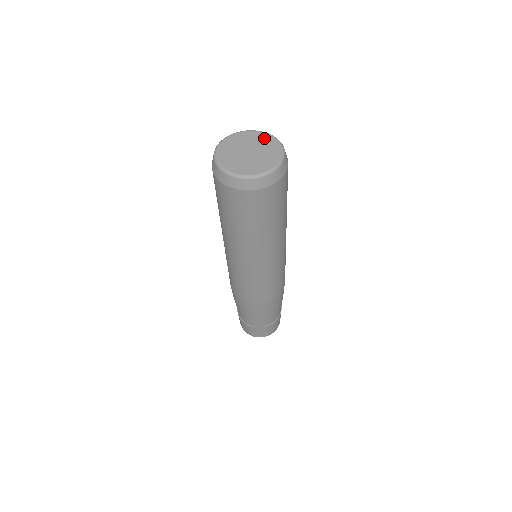
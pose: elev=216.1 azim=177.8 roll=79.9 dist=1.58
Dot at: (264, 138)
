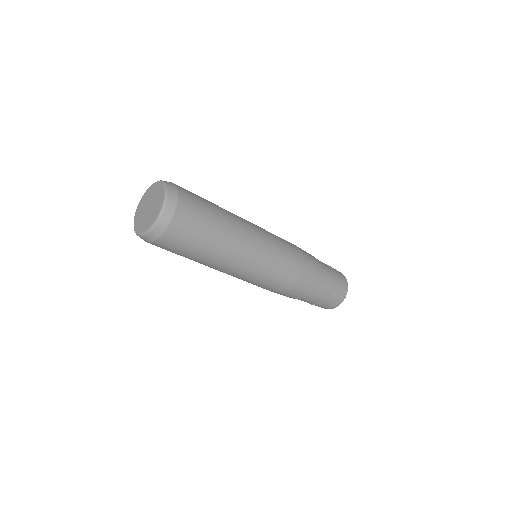
Dot at: (160, 200)
